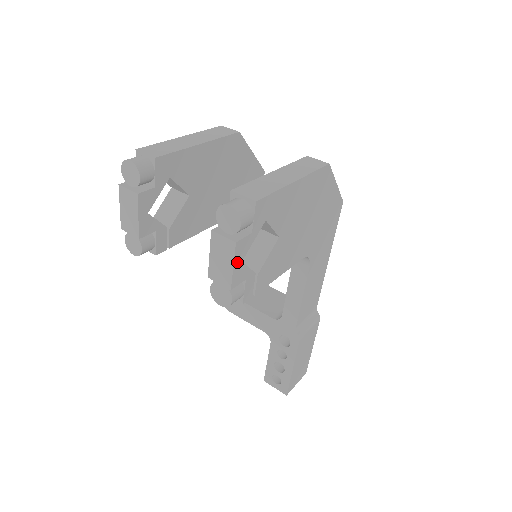
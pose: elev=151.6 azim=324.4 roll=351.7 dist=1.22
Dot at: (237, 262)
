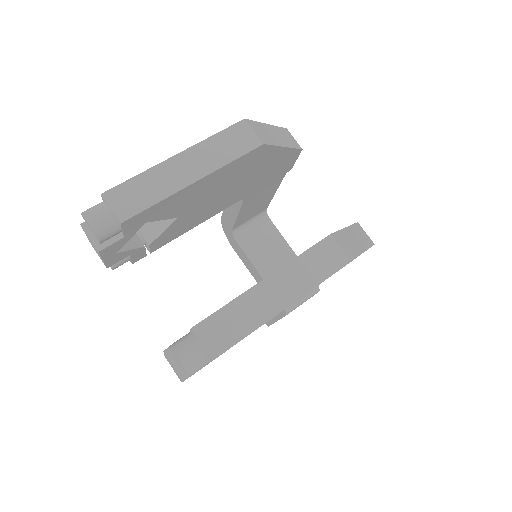
Dot at: occluded
